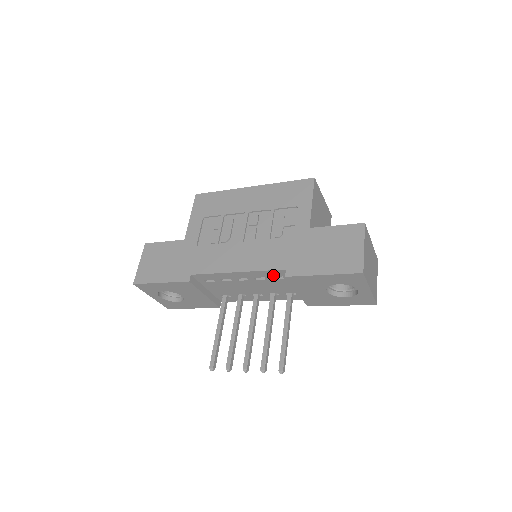
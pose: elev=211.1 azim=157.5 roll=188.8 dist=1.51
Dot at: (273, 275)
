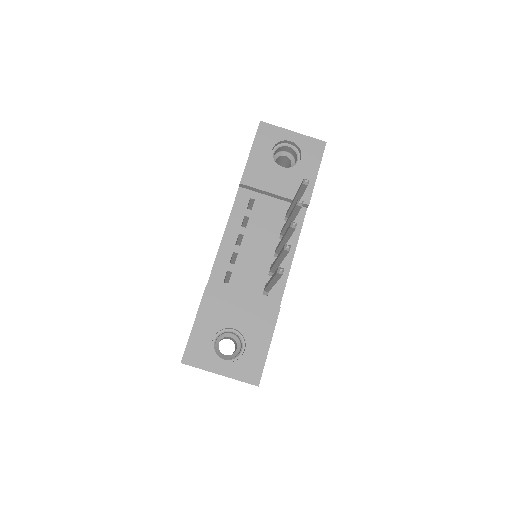
Dot at: (244, 205)
